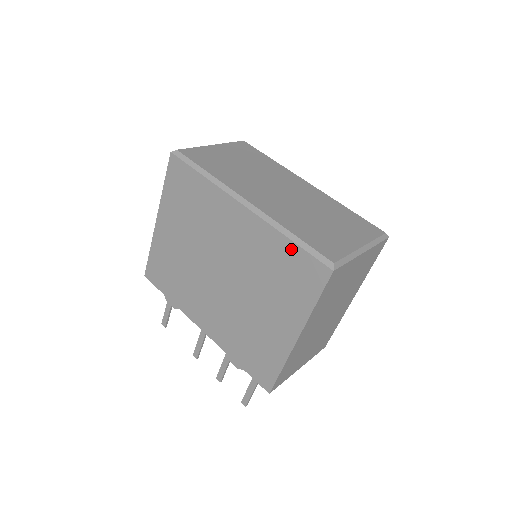
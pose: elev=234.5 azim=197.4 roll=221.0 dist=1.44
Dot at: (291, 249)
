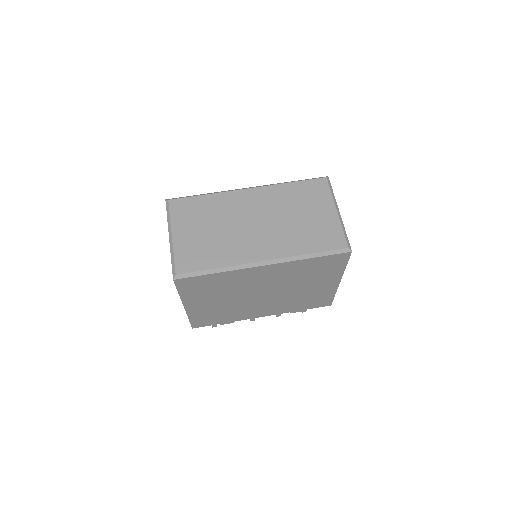
Dot at: (315, 260)
